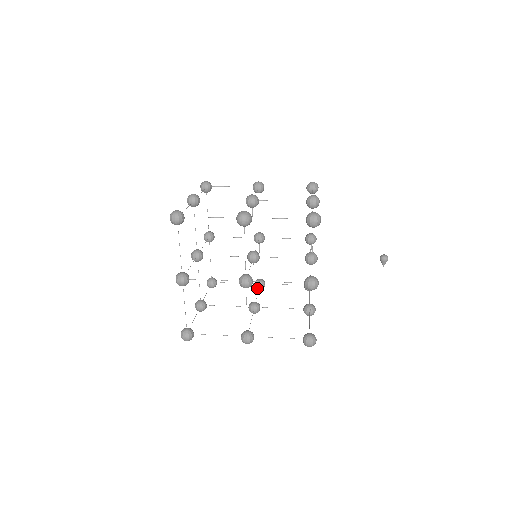
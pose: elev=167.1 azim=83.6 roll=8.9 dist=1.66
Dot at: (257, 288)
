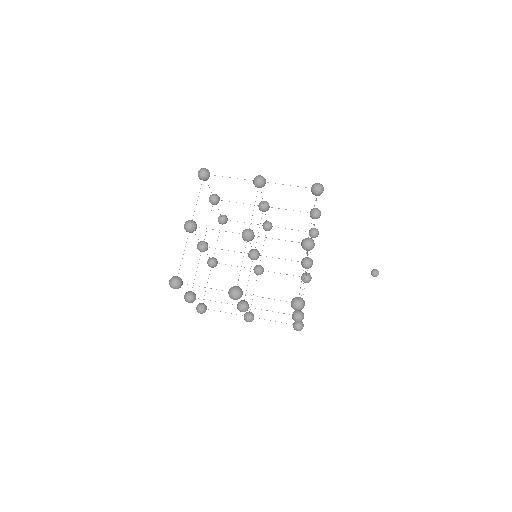
Dot at: (265, 230)
